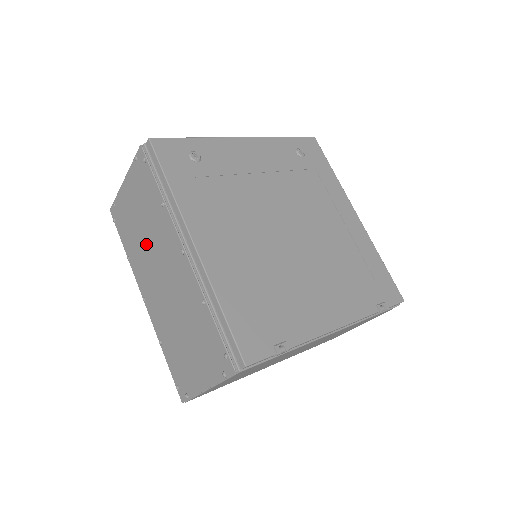
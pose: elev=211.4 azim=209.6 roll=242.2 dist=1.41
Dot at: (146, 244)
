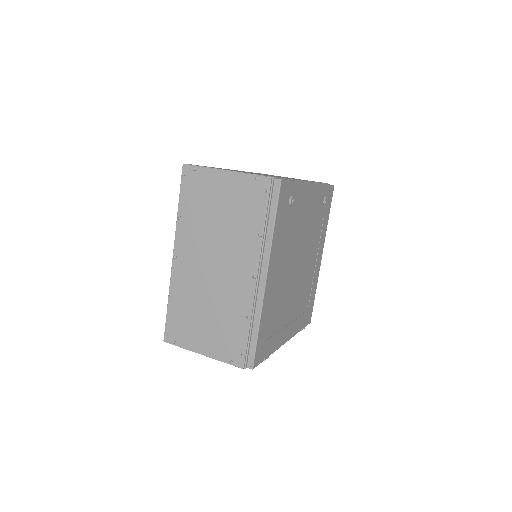
Dot at: (214, 233)
